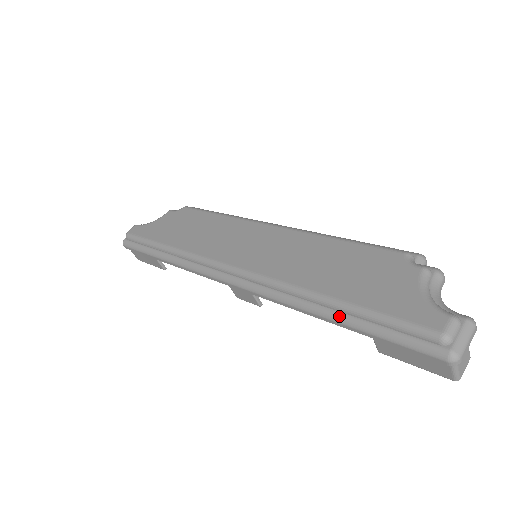
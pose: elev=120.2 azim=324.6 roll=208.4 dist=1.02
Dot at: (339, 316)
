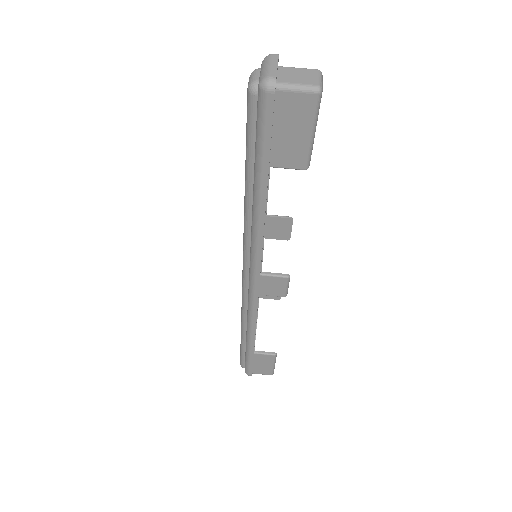
Dot at: (254, 192)
